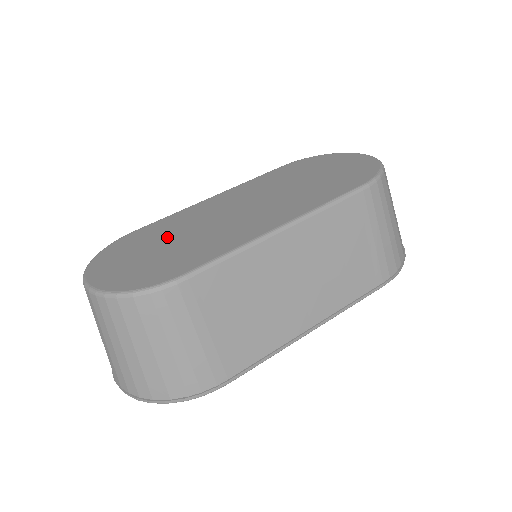
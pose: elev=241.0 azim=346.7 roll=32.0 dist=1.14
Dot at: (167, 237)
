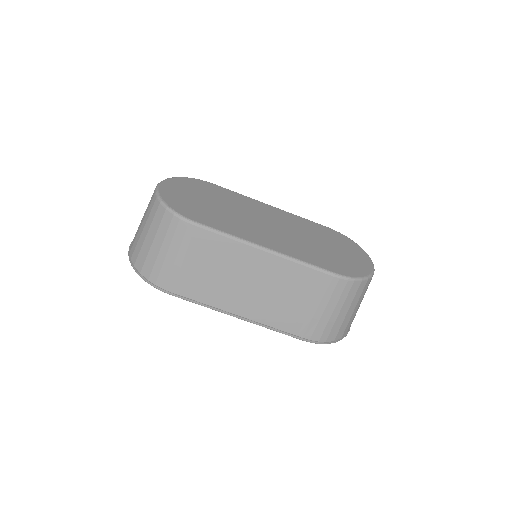
Dot at: (219, 201)
